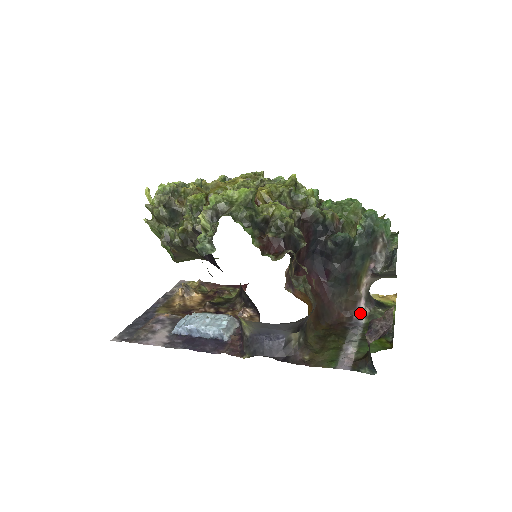
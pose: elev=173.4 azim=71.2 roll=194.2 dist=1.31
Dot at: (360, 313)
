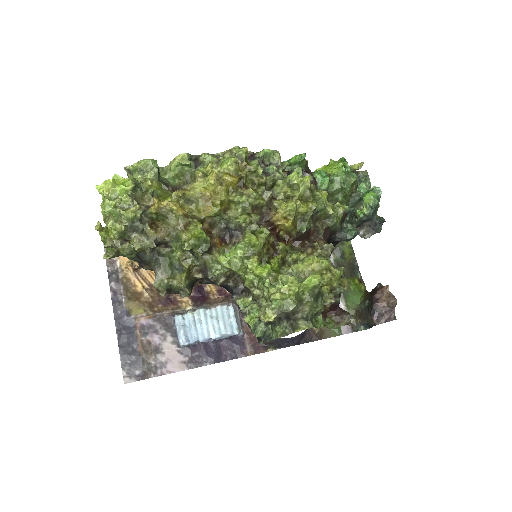
Dot at: occluded
